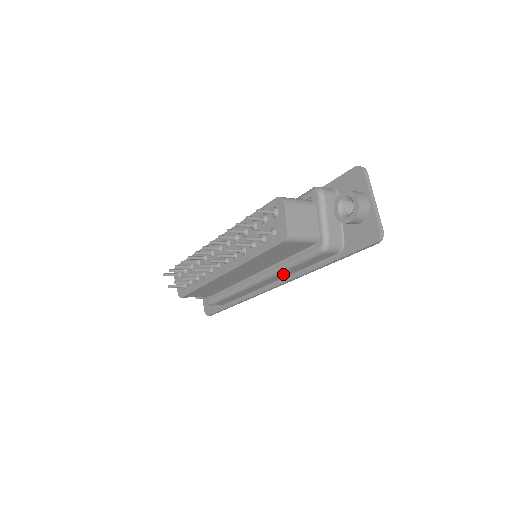
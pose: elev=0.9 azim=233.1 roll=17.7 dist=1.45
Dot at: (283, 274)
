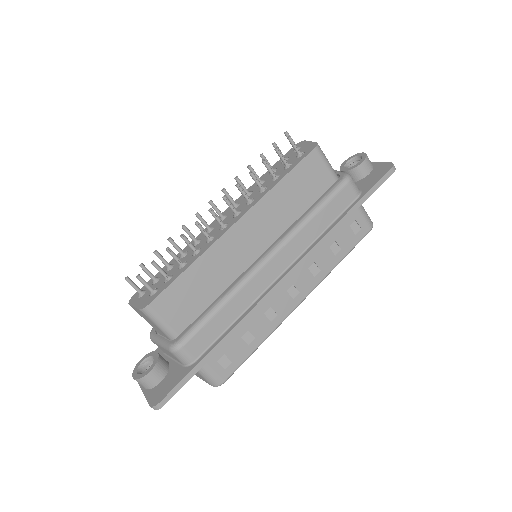
Dot at: (301, 239)
